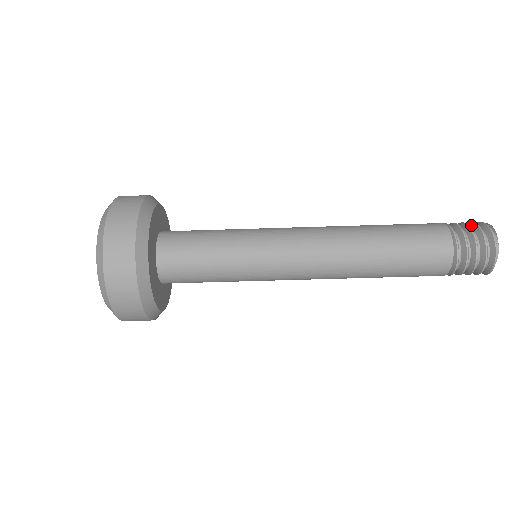
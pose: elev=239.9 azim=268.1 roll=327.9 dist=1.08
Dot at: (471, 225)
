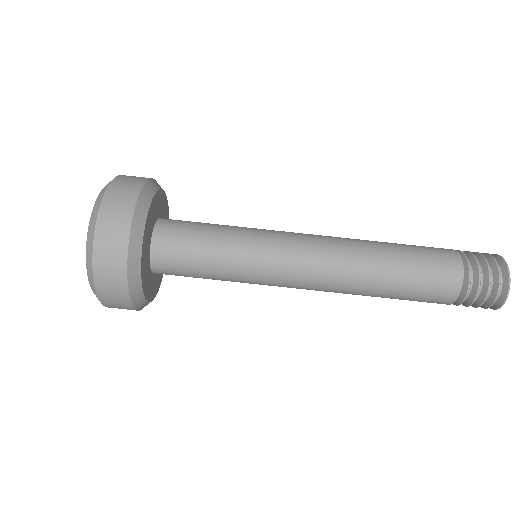
Dot at: occluded
